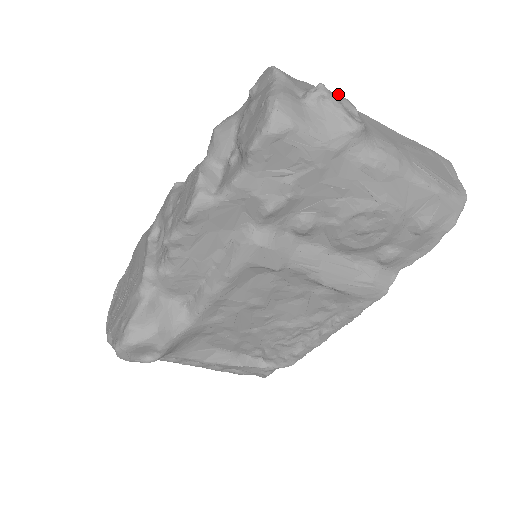
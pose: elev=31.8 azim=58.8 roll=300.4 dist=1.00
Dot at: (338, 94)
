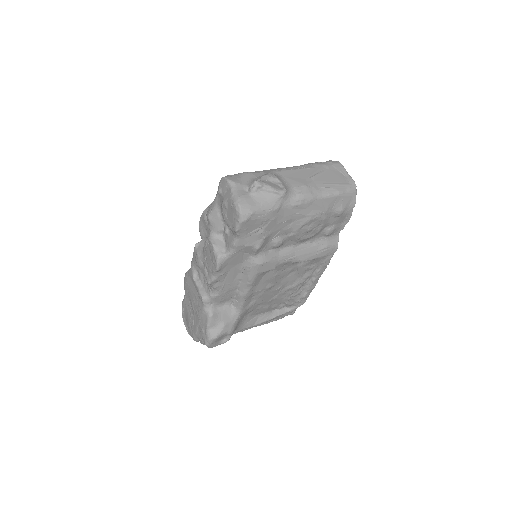
Dot at: (265, 175)
